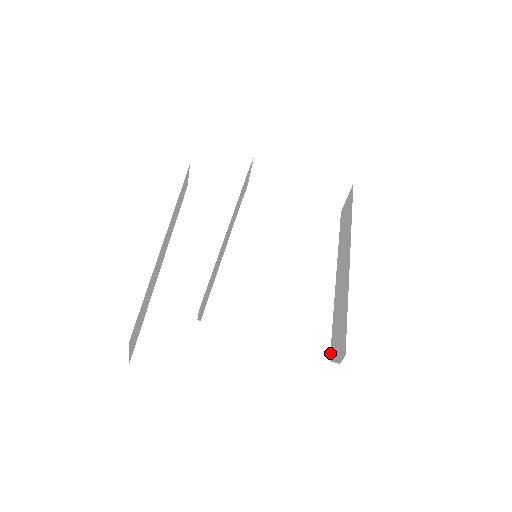
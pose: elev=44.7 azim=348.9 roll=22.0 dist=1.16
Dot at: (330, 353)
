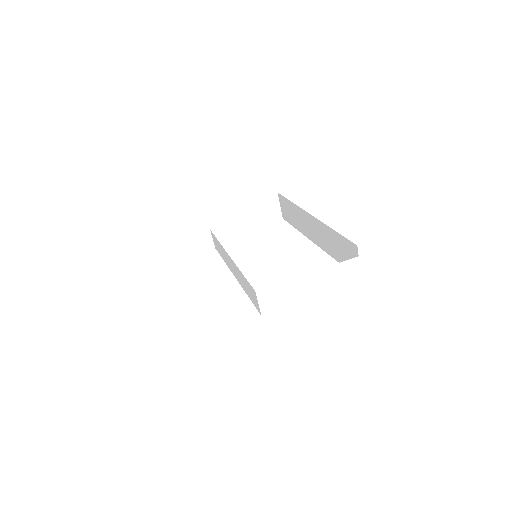
Dot at: occluded
